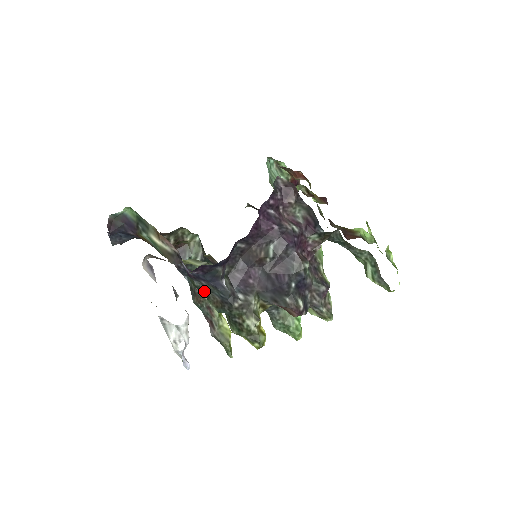
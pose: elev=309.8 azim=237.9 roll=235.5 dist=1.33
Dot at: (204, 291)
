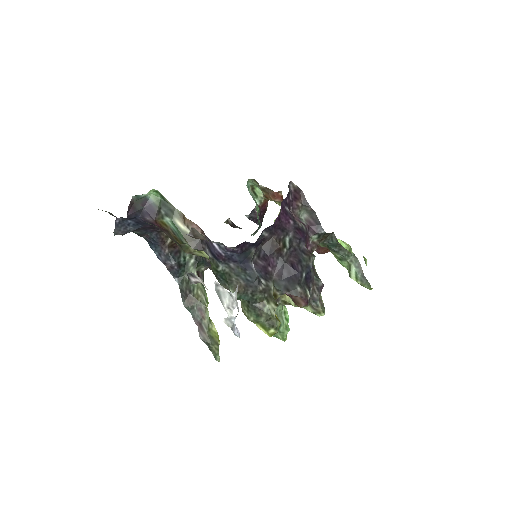
Dot at: (228, 275)
